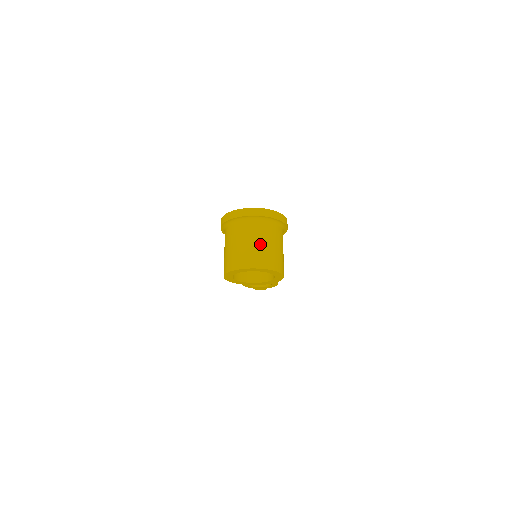
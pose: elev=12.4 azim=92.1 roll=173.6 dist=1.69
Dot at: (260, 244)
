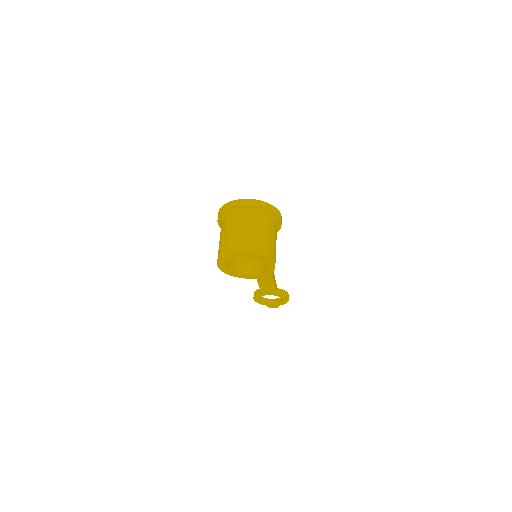
Dot at: (250, 231)
